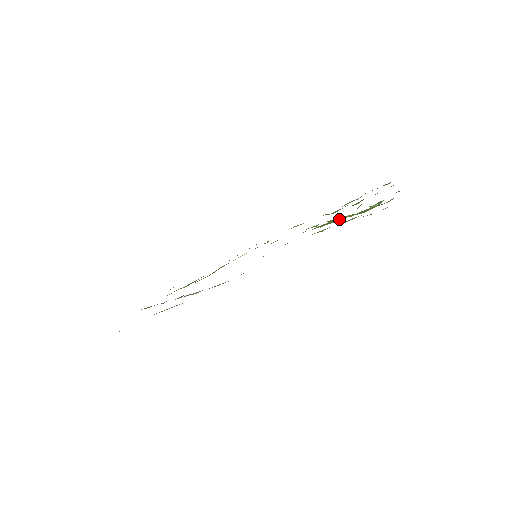
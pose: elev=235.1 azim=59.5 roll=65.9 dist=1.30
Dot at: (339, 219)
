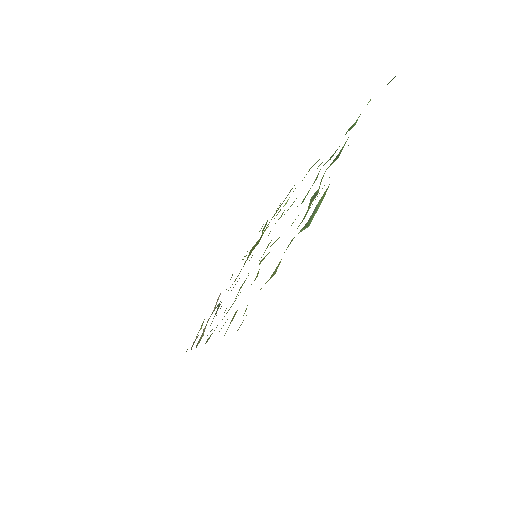
Dot at: occluded
